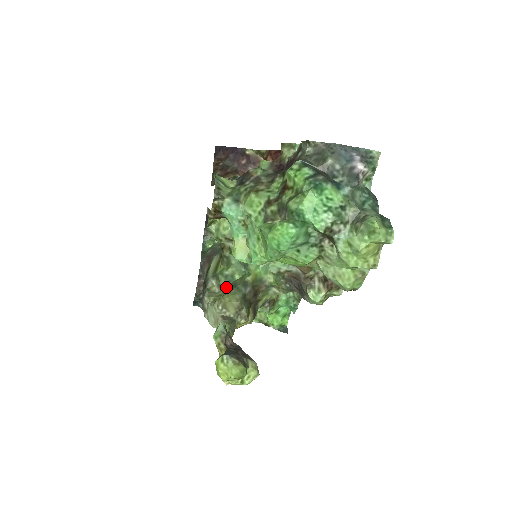
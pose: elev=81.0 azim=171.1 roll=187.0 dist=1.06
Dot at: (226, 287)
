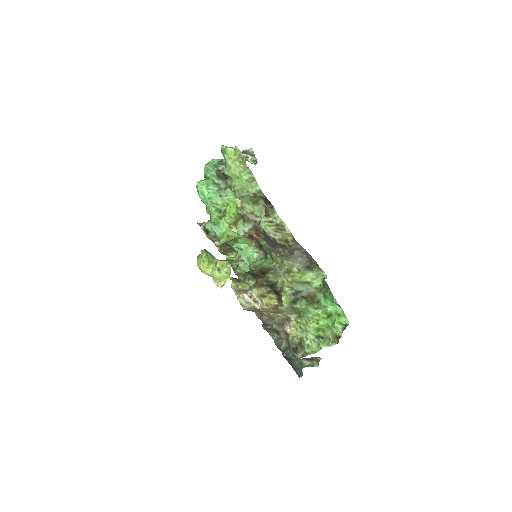
Dot at: occluded
